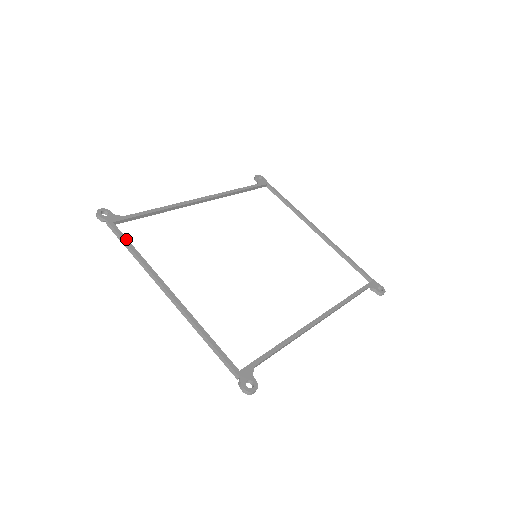
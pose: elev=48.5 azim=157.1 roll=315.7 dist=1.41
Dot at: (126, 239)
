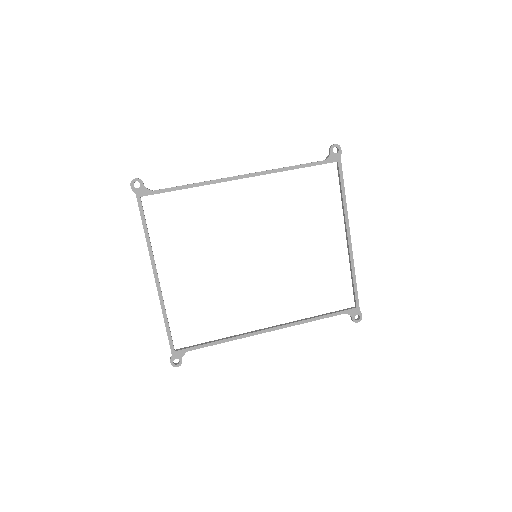
Dot at: (144, 218)
